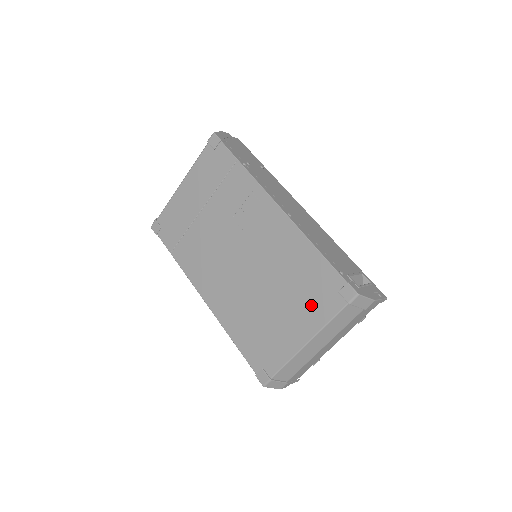
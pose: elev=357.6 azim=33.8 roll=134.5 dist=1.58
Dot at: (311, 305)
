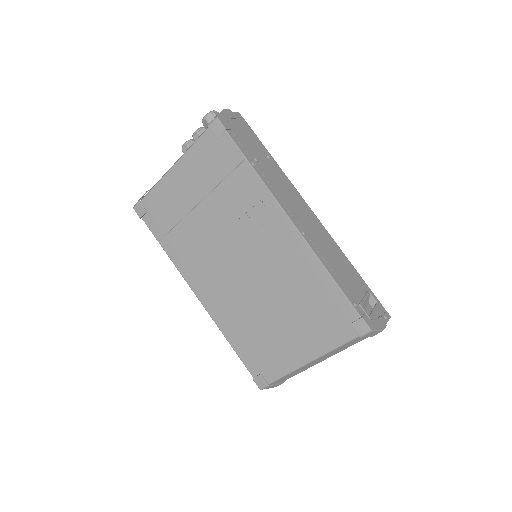
Dot at: (319, 329)
